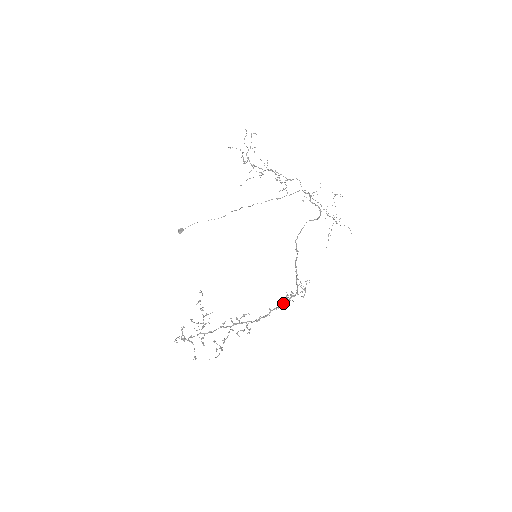
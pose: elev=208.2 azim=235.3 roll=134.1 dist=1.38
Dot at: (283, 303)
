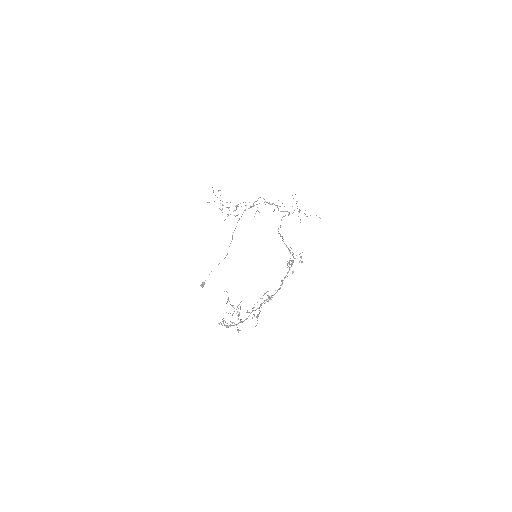
Dot at: (288, 271)
